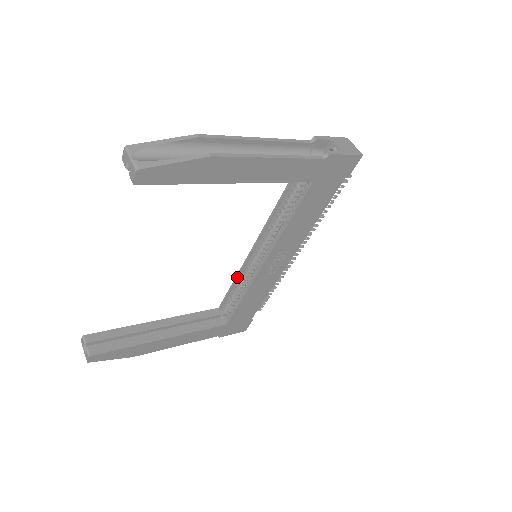
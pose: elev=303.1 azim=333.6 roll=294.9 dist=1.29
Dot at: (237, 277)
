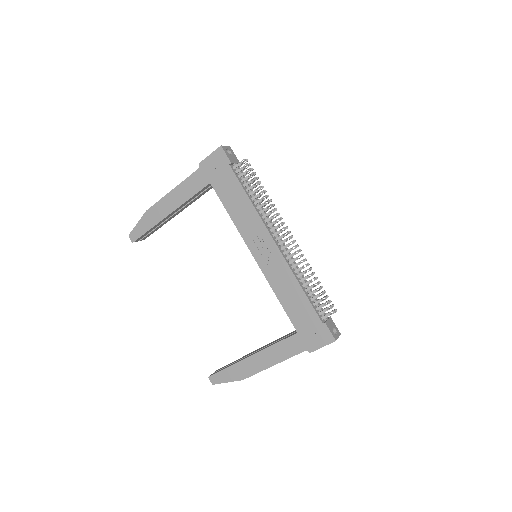
Dot at: occluded
